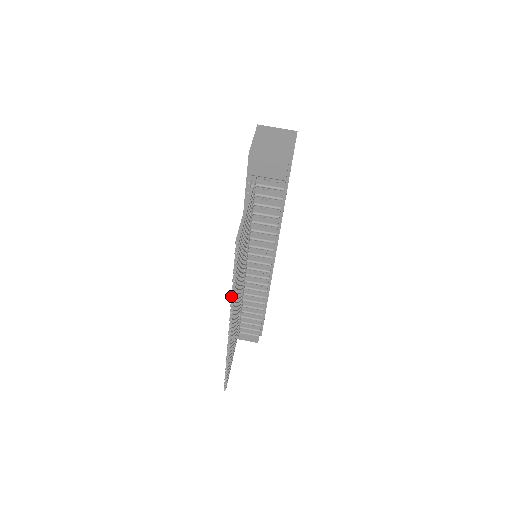
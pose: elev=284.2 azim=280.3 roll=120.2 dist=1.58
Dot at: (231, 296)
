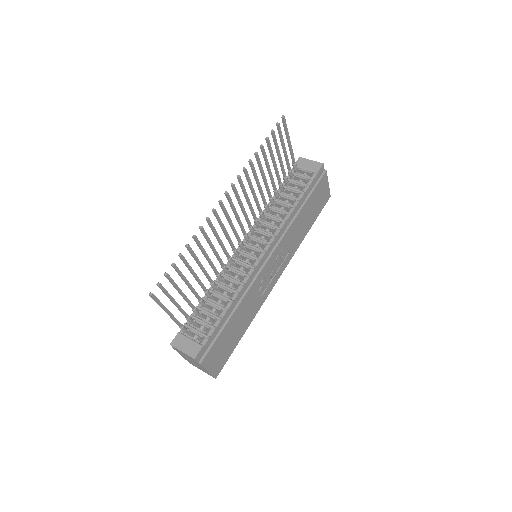
Dot at: (250, 159)
